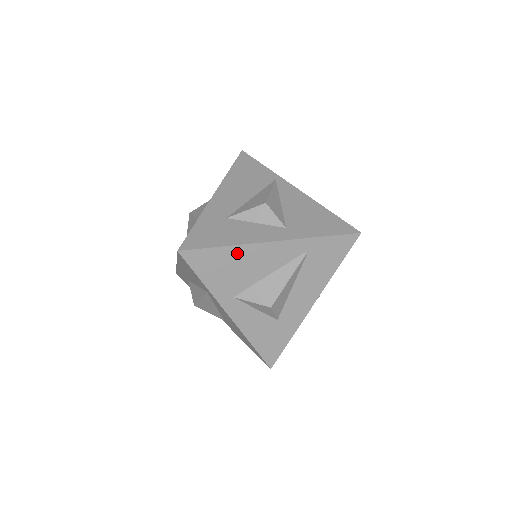
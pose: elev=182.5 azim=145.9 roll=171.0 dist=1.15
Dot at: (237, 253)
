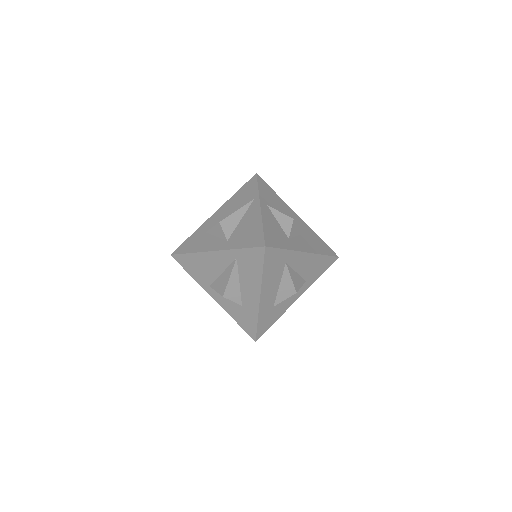
Dot at: (198, 258)
